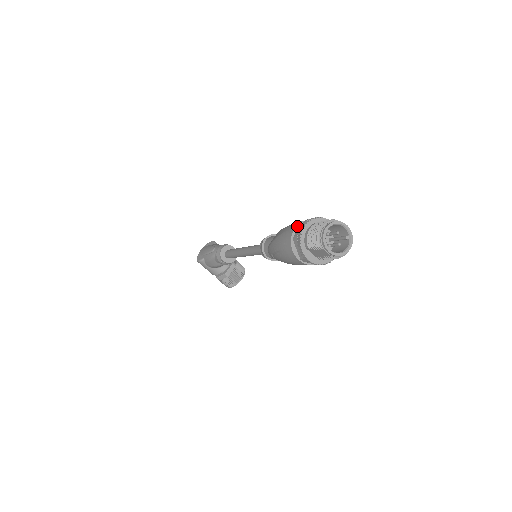
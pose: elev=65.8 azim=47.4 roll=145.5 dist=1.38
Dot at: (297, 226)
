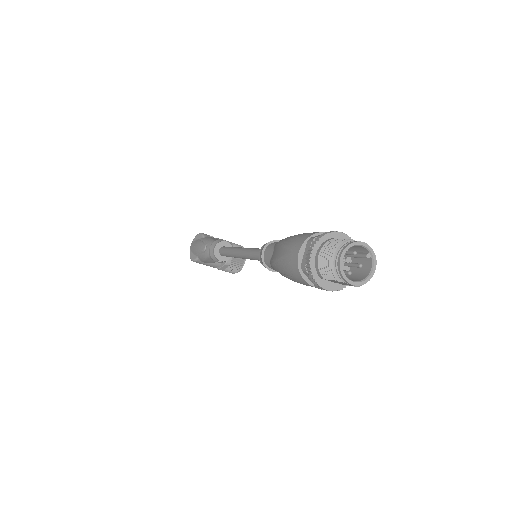
Dot at: (300, 249)
